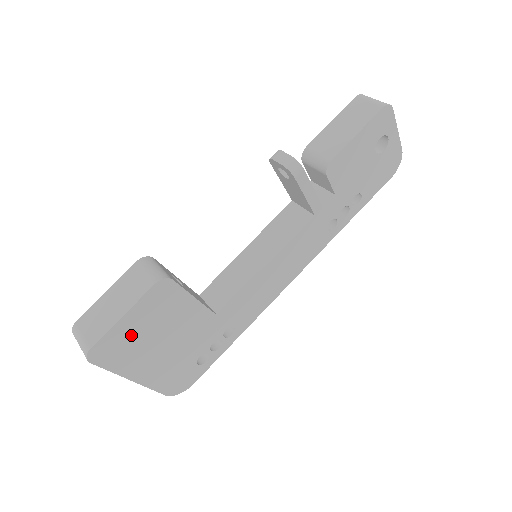
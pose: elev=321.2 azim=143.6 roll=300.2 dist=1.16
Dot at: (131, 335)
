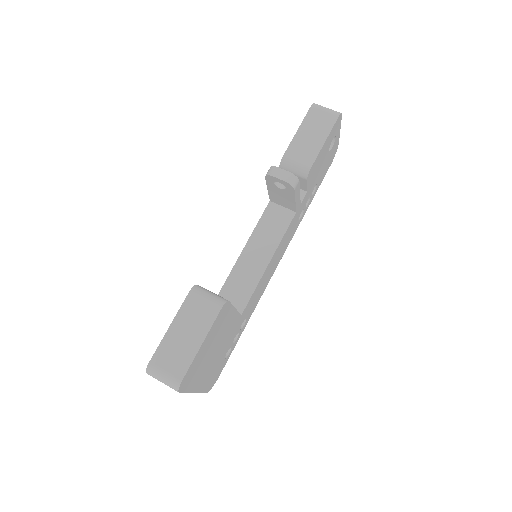
Dot at: (202, 357)
